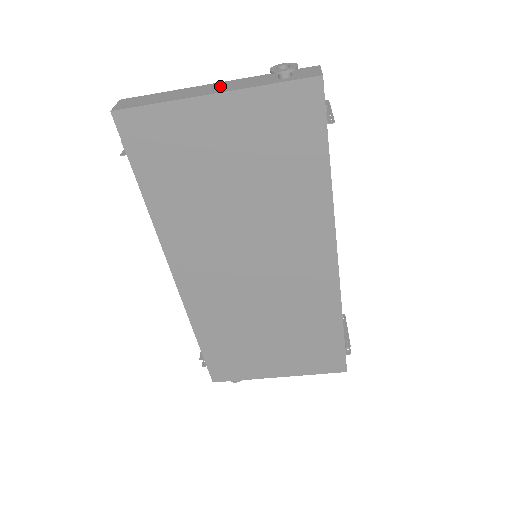
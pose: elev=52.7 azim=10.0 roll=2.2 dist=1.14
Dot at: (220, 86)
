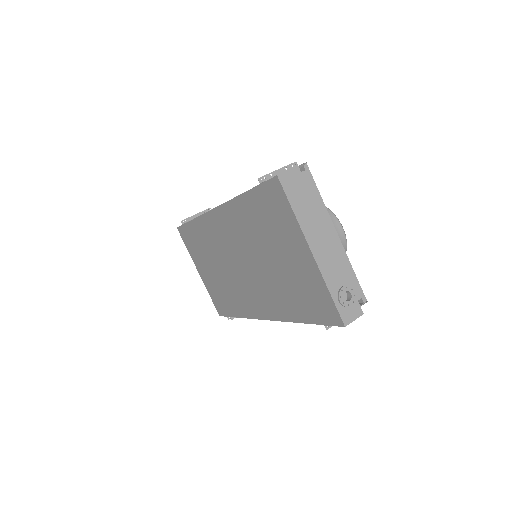
Dot at: (325, 250)
